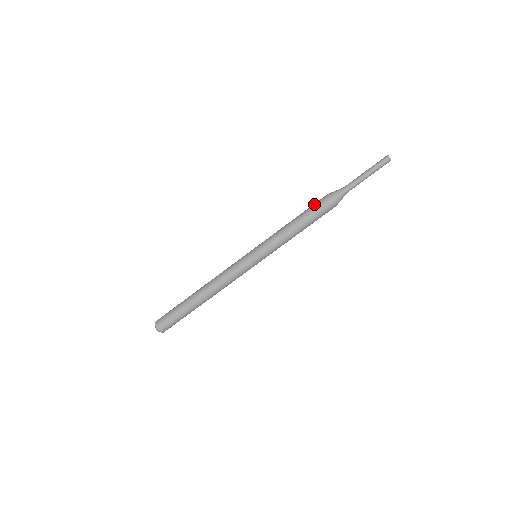
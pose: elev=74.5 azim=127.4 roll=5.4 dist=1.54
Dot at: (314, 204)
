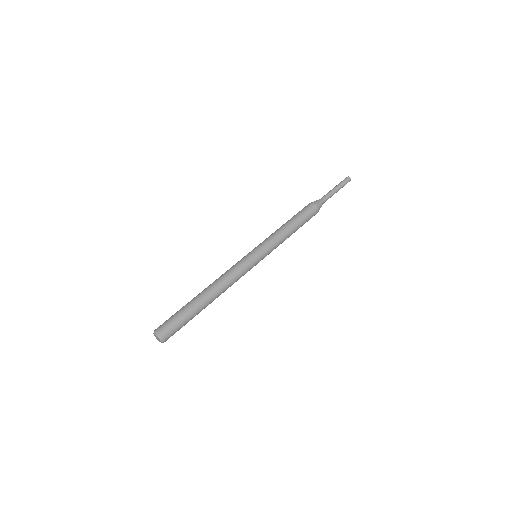
Dot at: occluded
